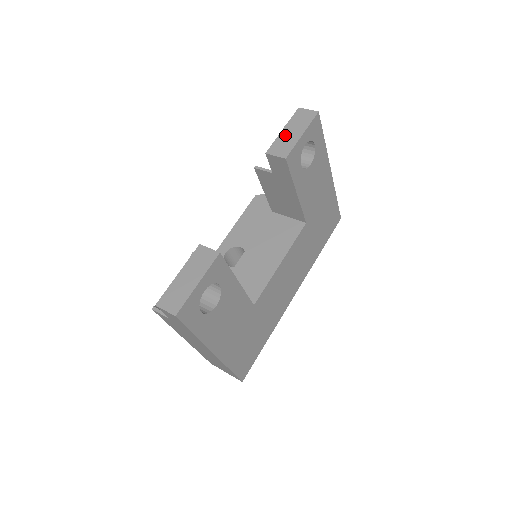
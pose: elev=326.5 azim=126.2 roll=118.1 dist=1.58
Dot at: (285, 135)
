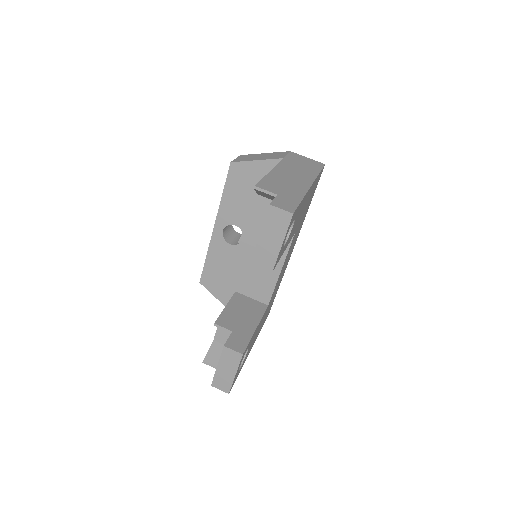
Dot at: (264, 243)
